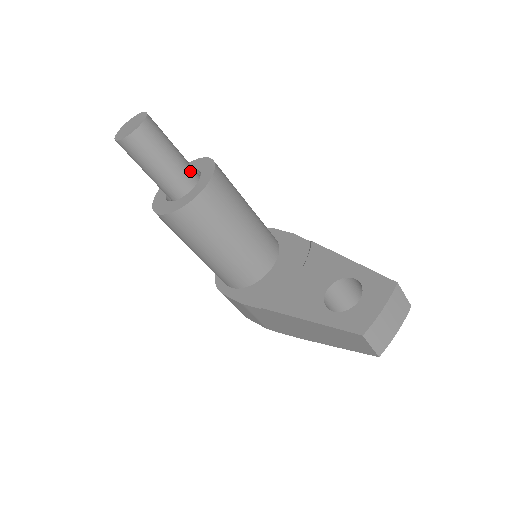
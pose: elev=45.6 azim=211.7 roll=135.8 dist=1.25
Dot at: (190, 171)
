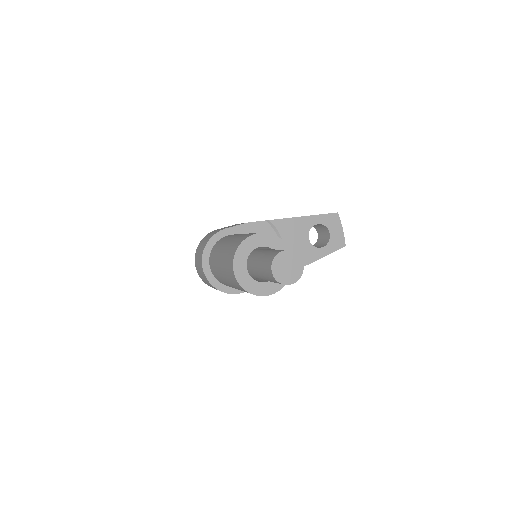
Dot at: occluded
